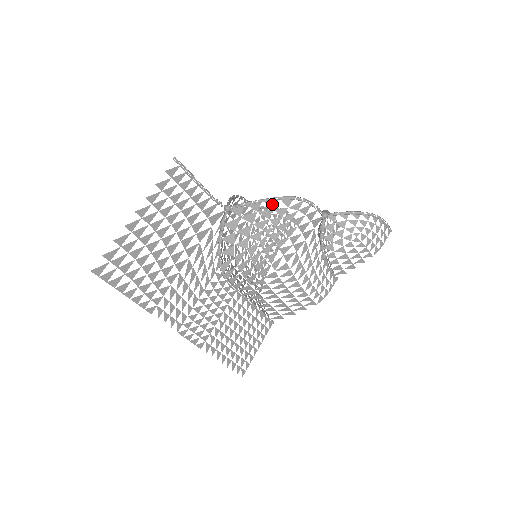
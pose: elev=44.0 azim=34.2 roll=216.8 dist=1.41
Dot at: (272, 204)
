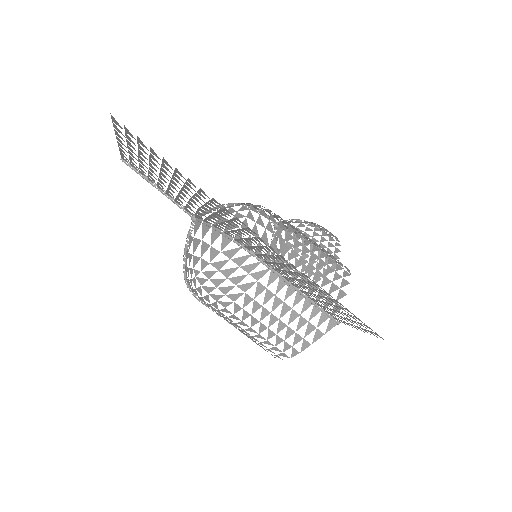
Dot at: (231, 205)
